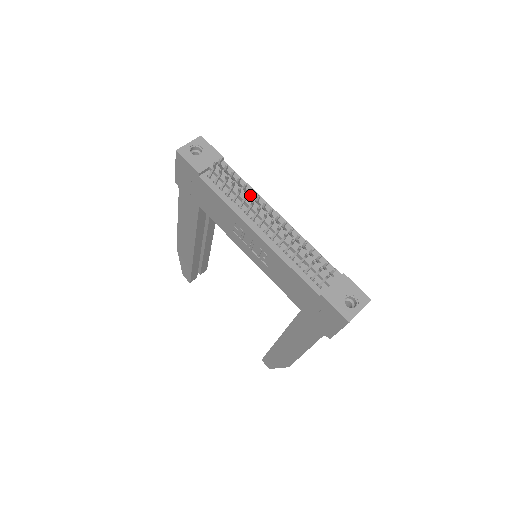
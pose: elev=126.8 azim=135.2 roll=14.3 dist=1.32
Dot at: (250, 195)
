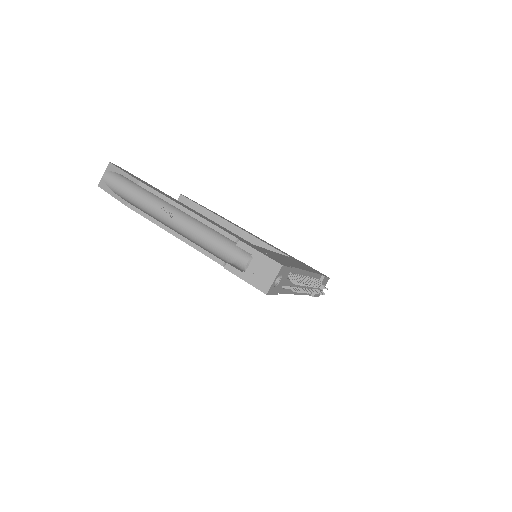
Dot at: occluded
